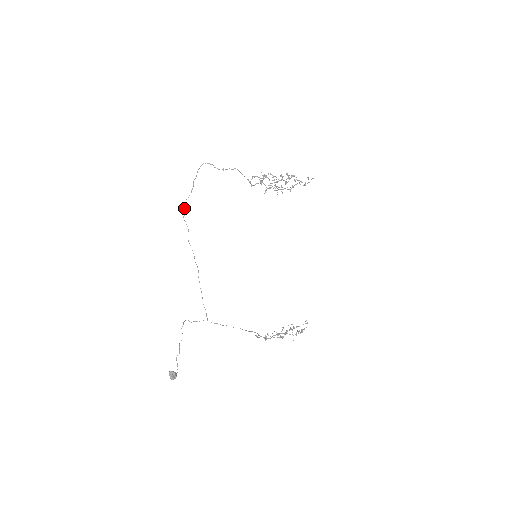
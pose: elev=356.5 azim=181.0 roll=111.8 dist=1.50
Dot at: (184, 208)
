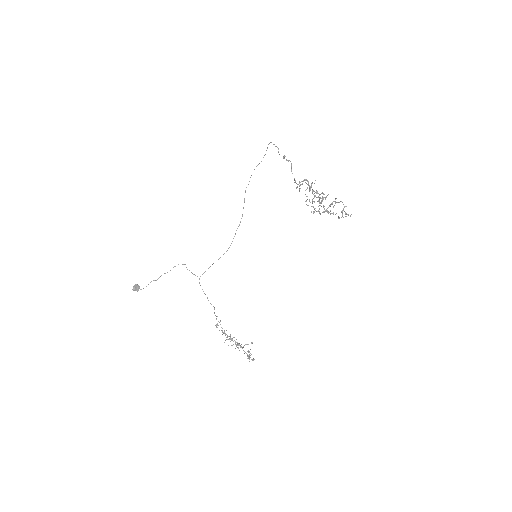
Dot at: occluded
